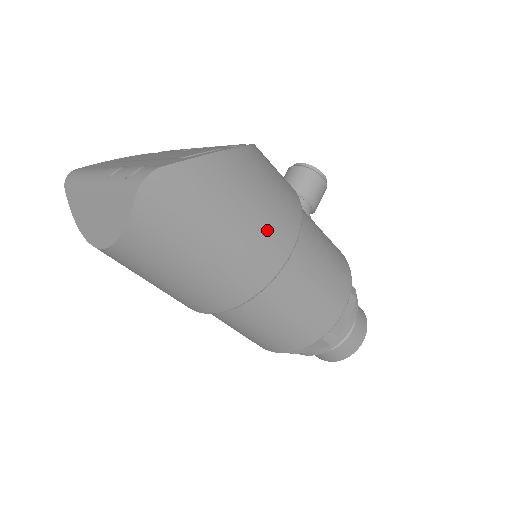
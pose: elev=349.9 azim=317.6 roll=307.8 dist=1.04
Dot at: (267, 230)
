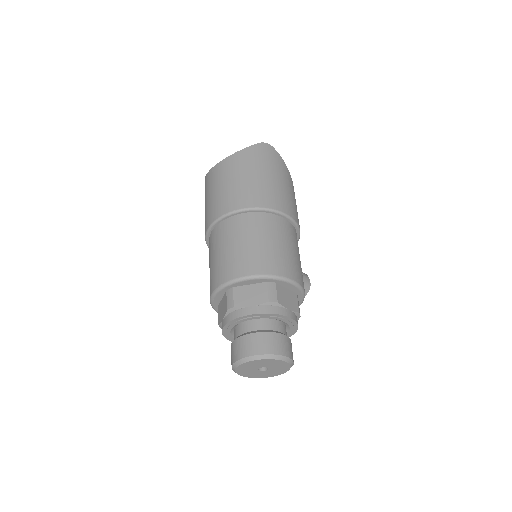
Dot at: (287, 198)
